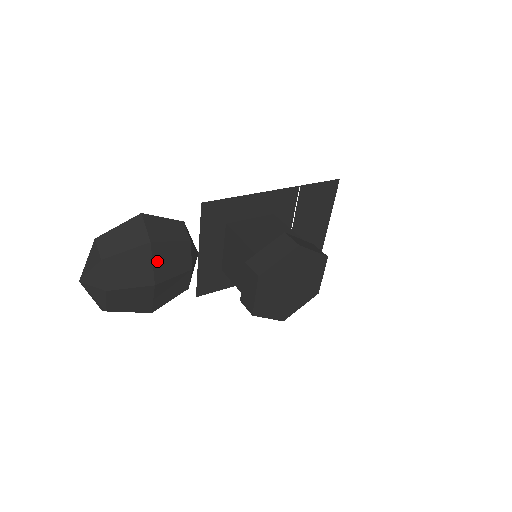
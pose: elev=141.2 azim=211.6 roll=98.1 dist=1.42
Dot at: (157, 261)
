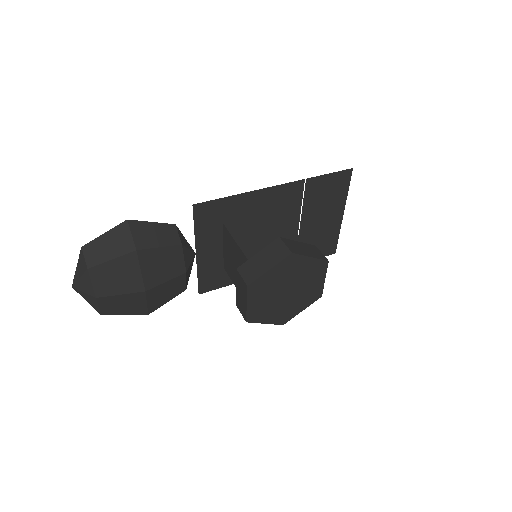
Dot at: (145, 268)
